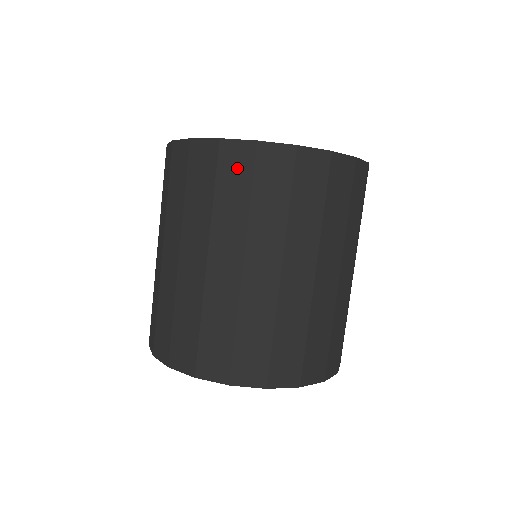
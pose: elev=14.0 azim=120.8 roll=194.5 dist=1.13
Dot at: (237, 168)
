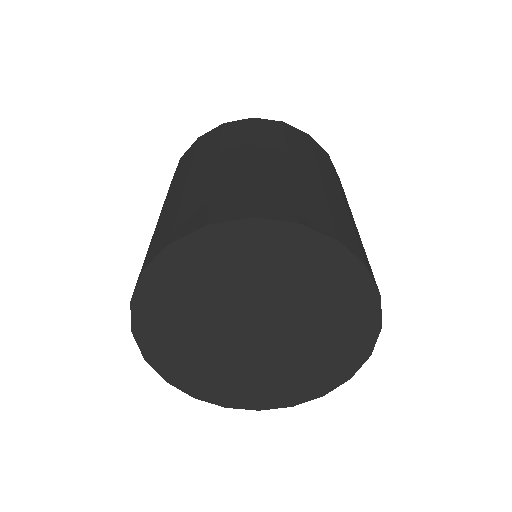
Dot at: (188, 155)
